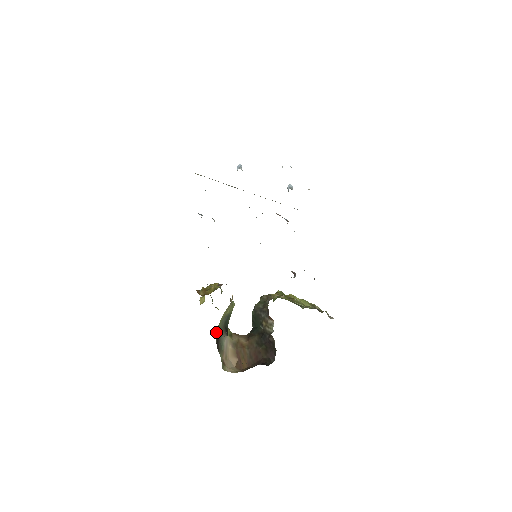
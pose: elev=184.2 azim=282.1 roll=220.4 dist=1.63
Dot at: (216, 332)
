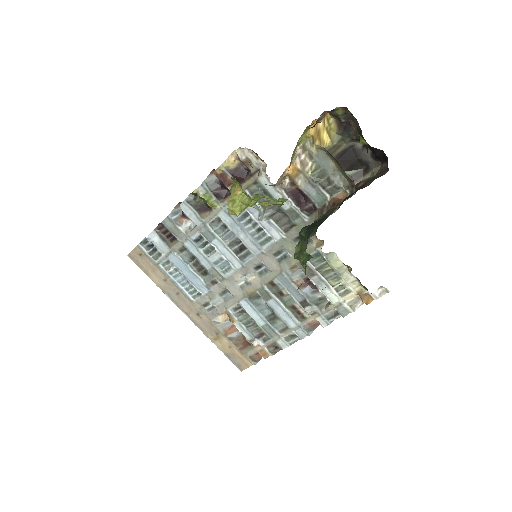
Dot at: (305, 129)
